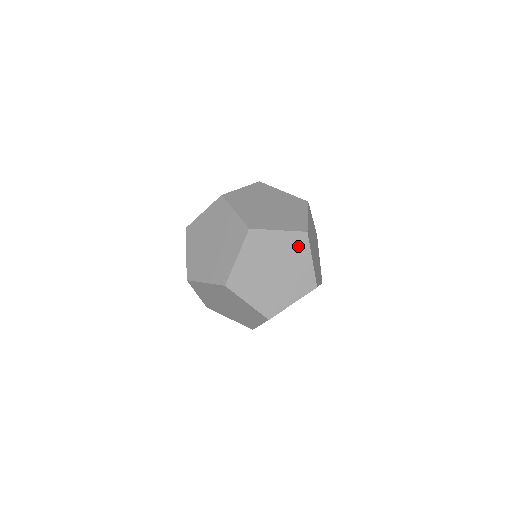
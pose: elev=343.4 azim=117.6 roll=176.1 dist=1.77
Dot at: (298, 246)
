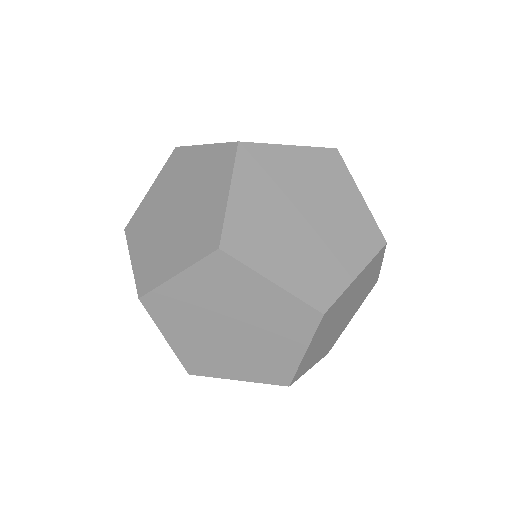
Dot at: (218, 168)
